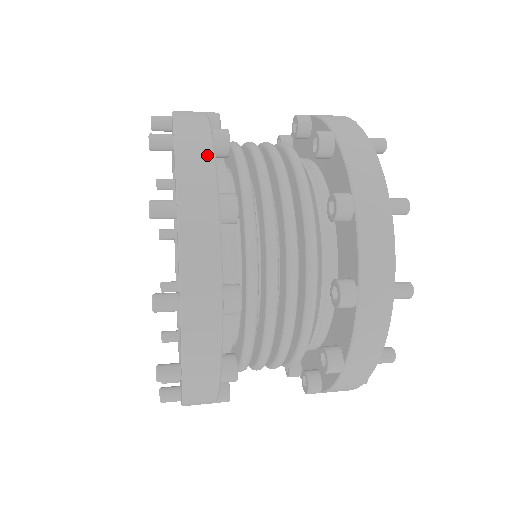
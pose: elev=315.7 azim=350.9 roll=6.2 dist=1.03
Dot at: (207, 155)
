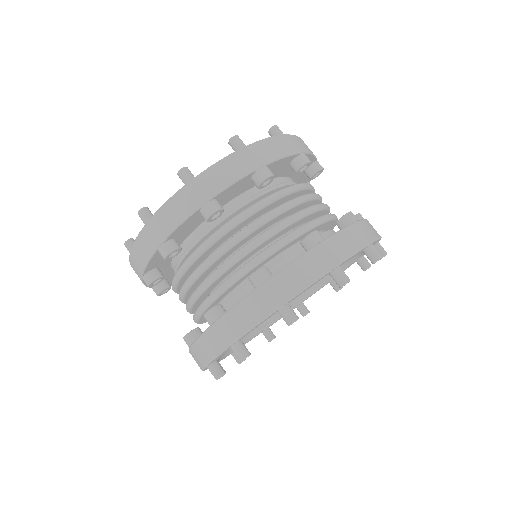
Dot at: (235, 176)
